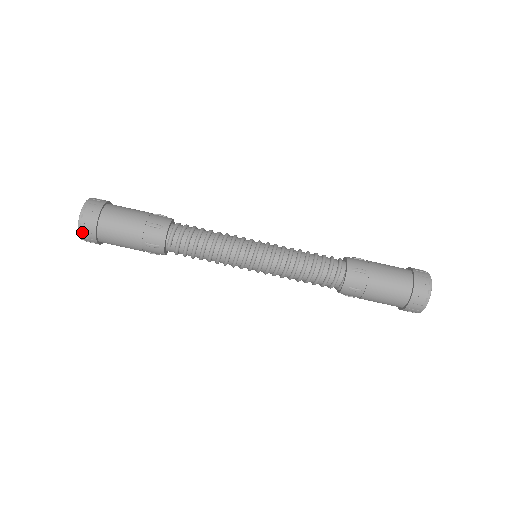
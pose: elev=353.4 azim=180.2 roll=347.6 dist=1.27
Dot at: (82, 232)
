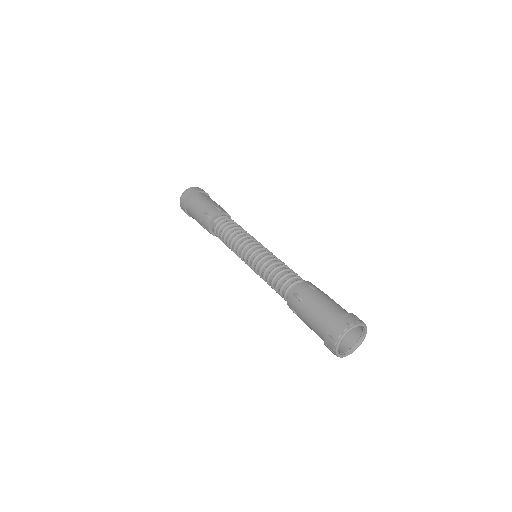
Dot at: (183, 195)
